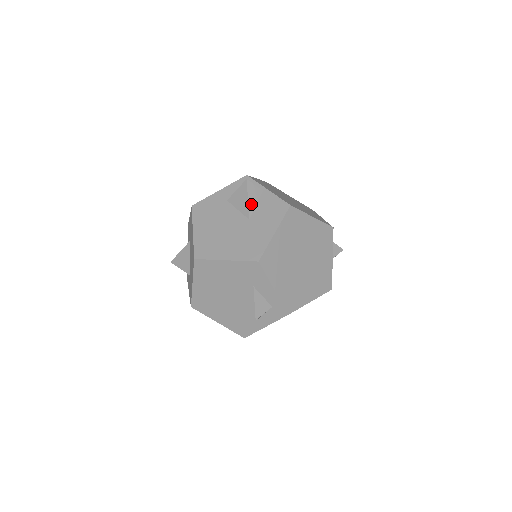
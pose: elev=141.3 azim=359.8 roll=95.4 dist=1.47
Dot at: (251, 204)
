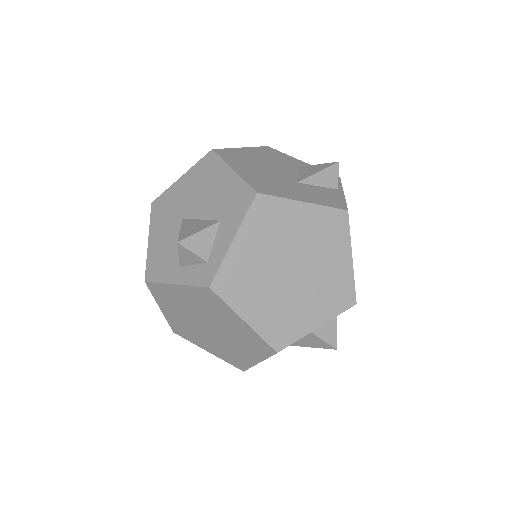
Dot at: (315, 178)
